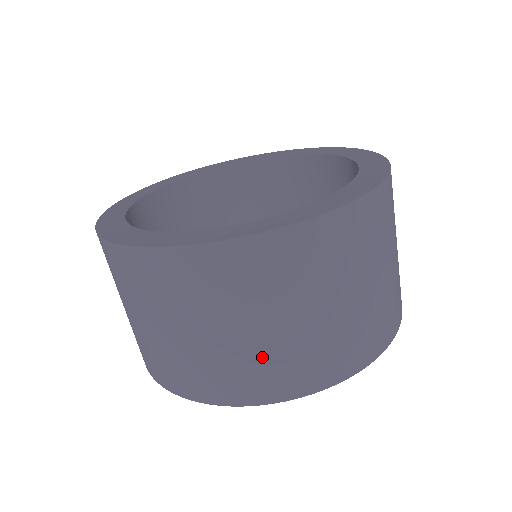
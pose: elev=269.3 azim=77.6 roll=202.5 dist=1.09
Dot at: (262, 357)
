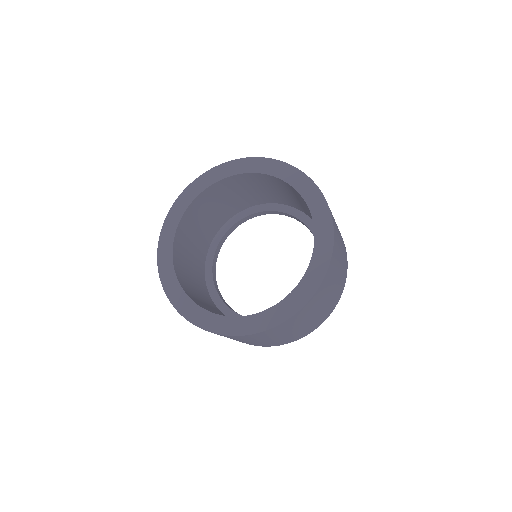
Dot at: (335, 294)
